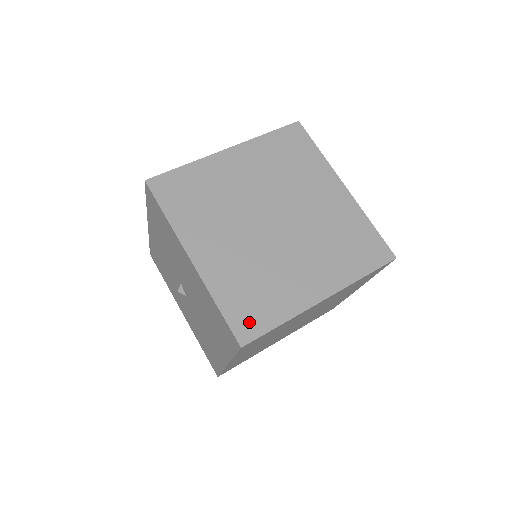
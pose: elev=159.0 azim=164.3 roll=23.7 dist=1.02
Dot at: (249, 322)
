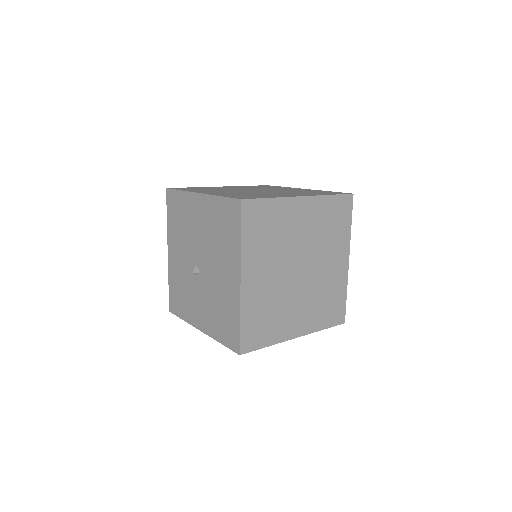
Dot at: (246, 197)
